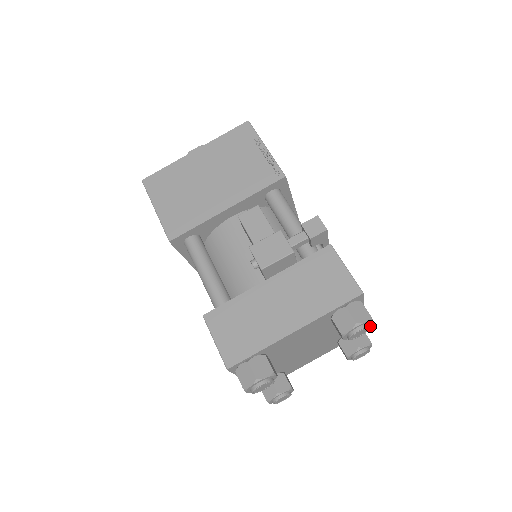
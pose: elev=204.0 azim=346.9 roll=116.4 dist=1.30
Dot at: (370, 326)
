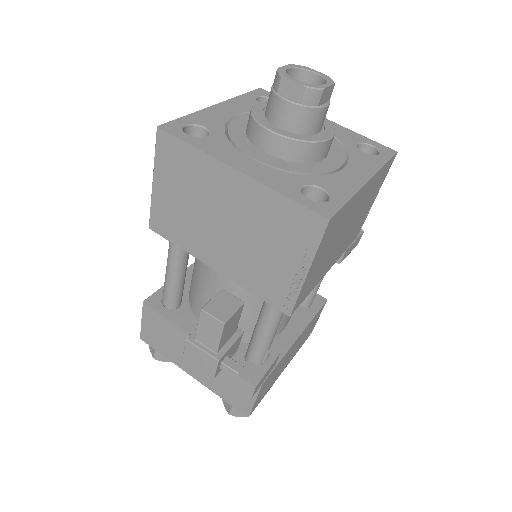
Dot at: occluded
